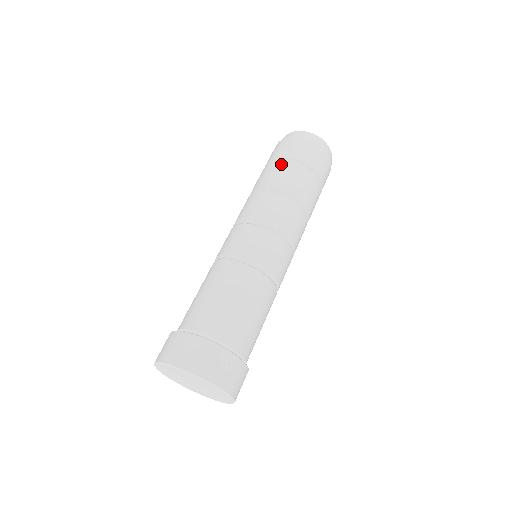
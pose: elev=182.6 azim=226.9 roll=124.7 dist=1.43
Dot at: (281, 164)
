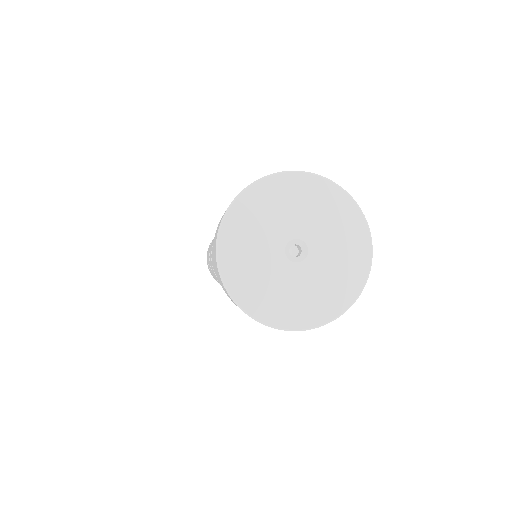
Dot at: occluded
